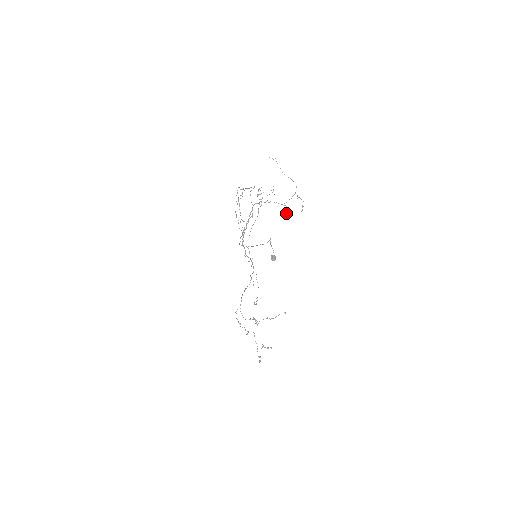
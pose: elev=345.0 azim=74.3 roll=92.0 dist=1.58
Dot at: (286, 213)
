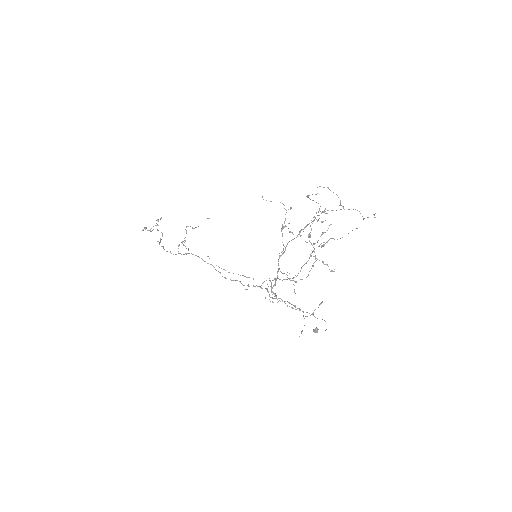
Dot at: (307, 197)
